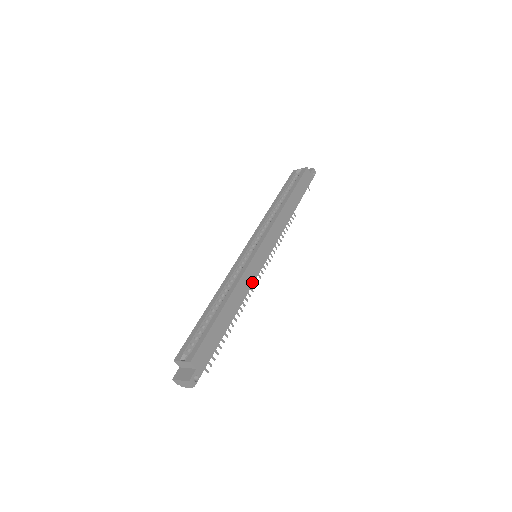
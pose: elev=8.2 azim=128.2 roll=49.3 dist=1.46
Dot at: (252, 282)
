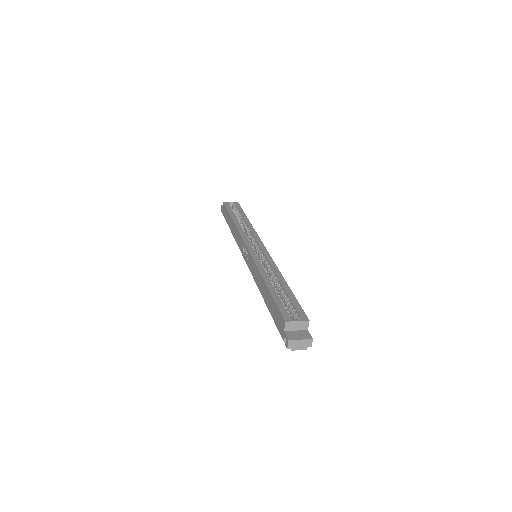
Dot at: occluded
